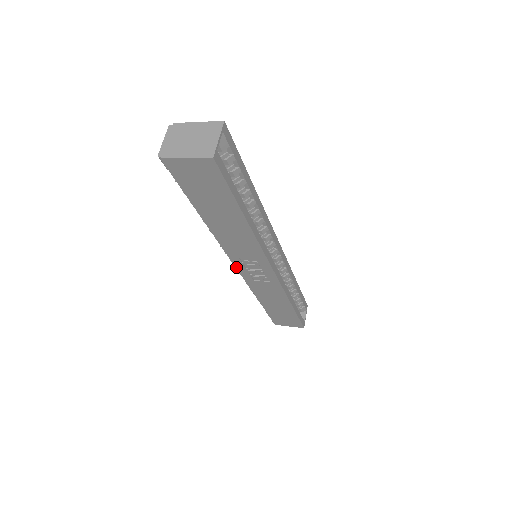
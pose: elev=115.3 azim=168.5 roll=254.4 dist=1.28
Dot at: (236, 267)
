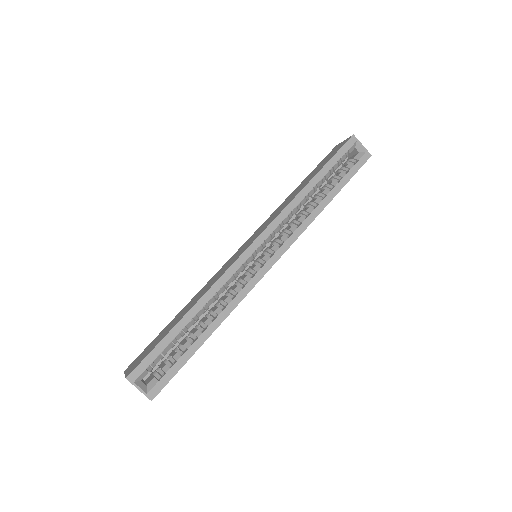
Dot at: occluded
